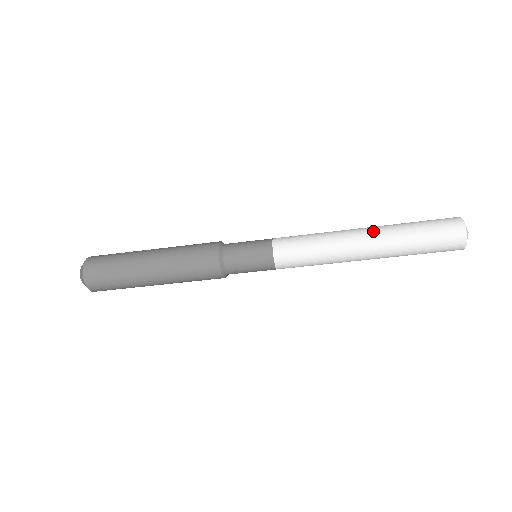
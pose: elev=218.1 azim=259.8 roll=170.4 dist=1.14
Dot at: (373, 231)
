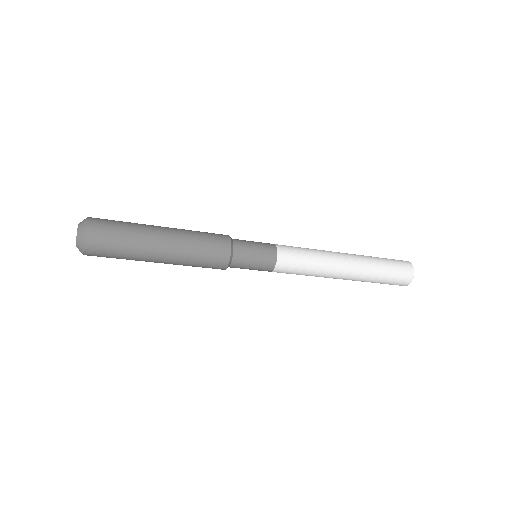
Dot at: occluded
